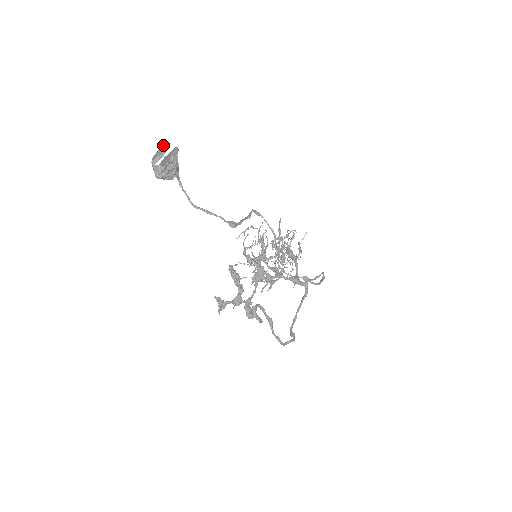
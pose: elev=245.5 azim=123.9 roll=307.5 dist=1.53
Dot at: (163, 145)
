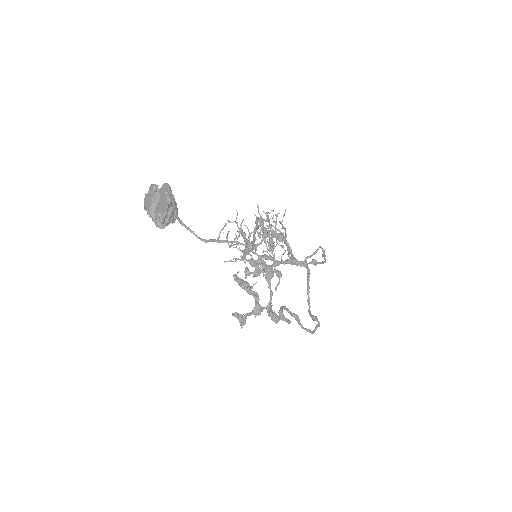
Dot at: (151, 187)
